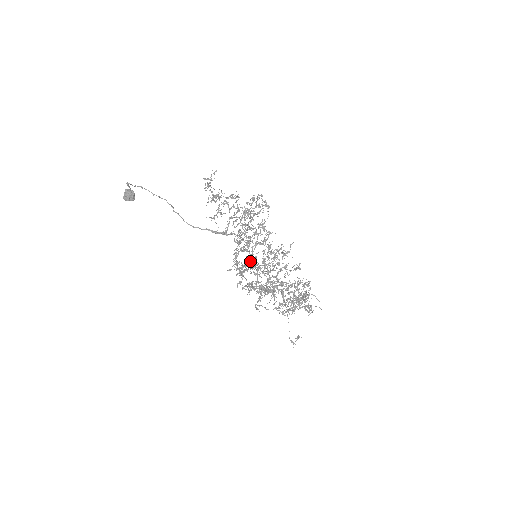
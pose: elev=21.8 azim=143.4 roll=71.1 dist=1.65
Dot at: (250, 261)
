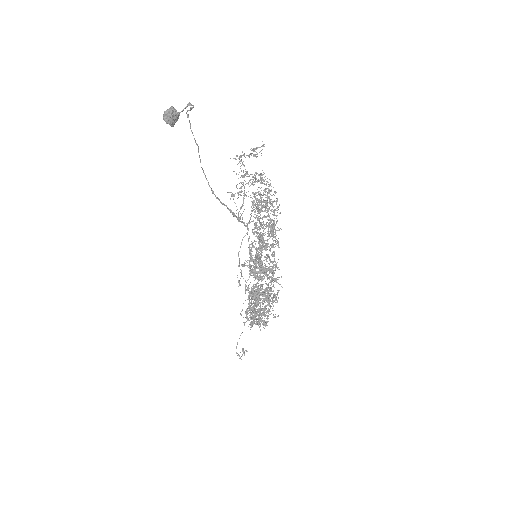
Dot at: occluded
